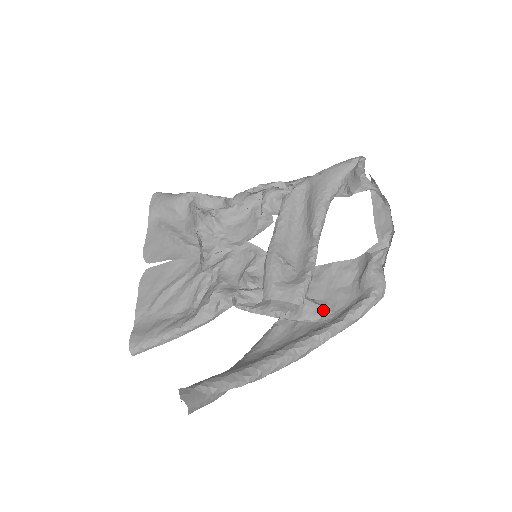
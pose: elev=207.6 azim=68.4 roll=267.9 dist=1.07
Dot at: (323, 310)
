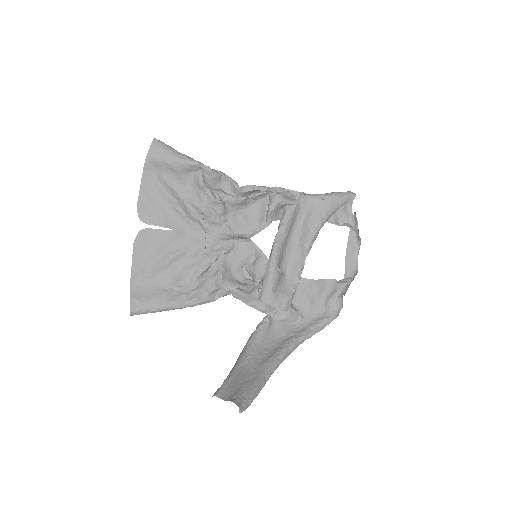
Dot at: (299, 316)
